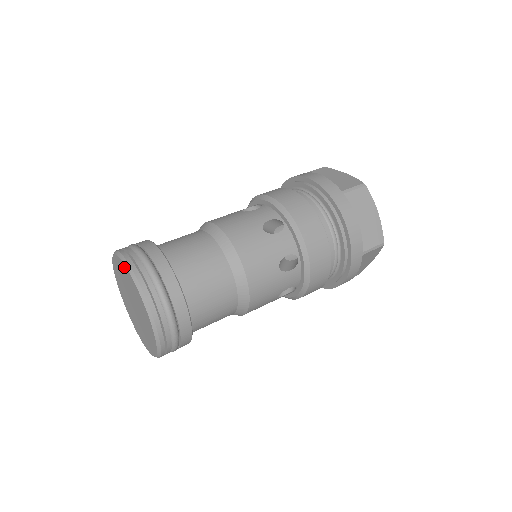
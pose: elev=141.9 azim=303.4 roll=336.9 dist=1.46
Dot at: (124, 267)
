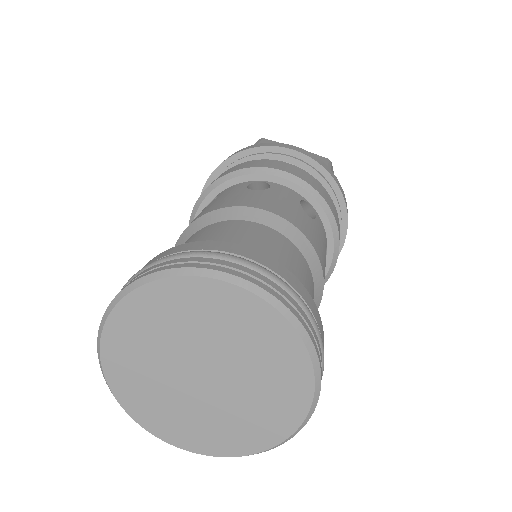
Dot at: (238, 297)
